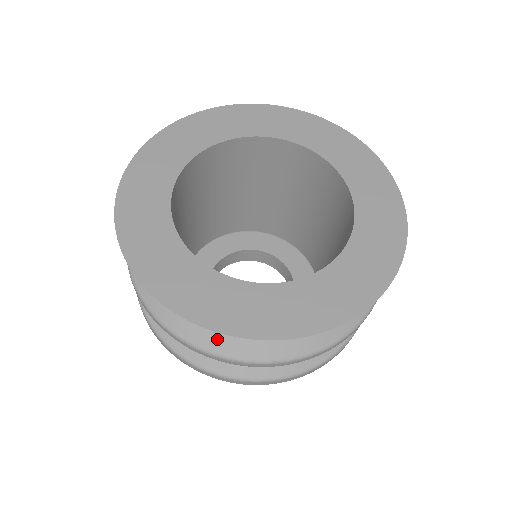
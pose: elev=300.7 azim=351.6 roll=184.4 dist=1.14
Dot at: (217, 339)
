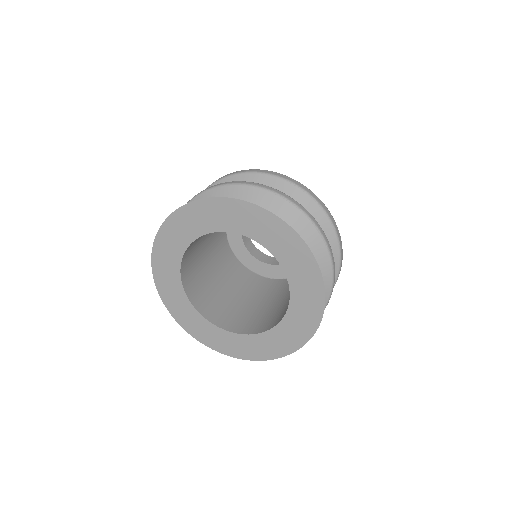
Dot at: occluded
